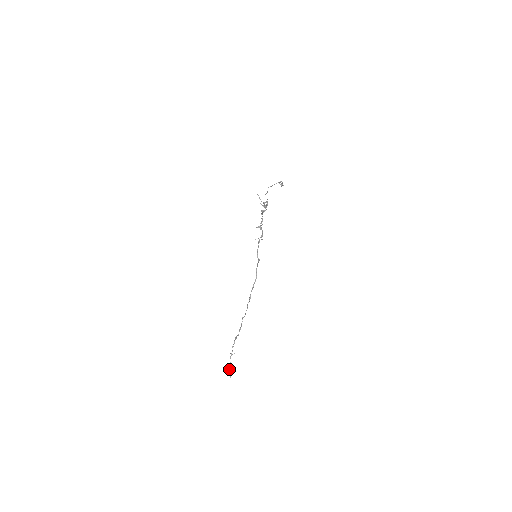
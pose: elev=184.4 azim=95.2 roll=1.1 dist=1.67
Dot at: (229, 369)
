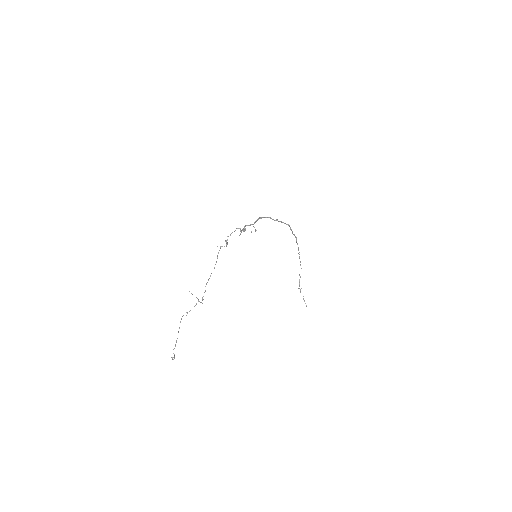
Dot at: (303, 299)
